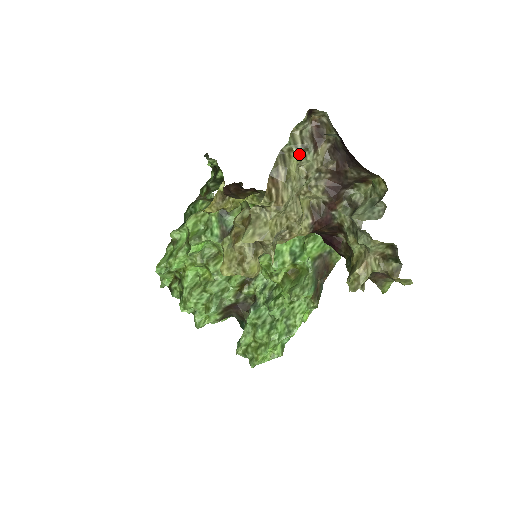
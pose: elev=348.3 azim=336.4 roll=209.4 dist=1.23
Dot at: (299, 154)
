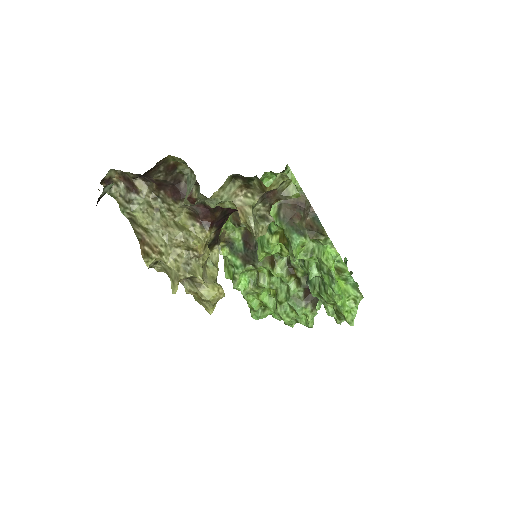
Dot at: (133, 209)
